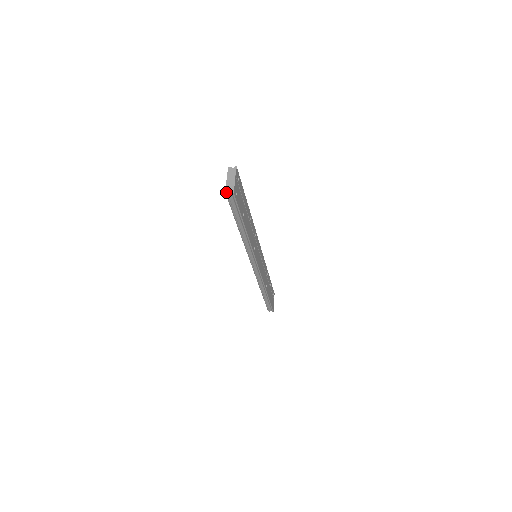
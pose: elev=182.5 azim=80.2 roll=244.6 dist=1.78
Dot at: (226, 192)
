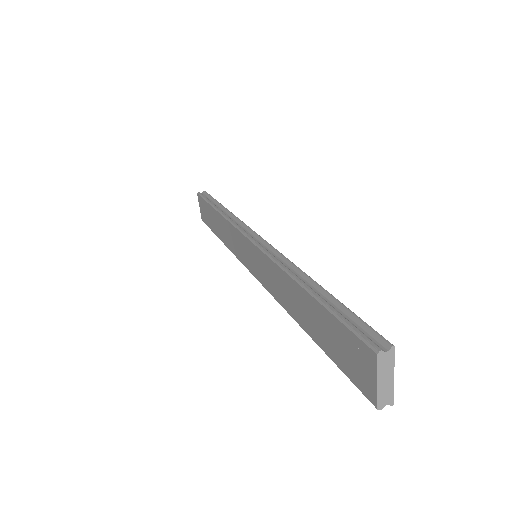
Dot at: occluded
